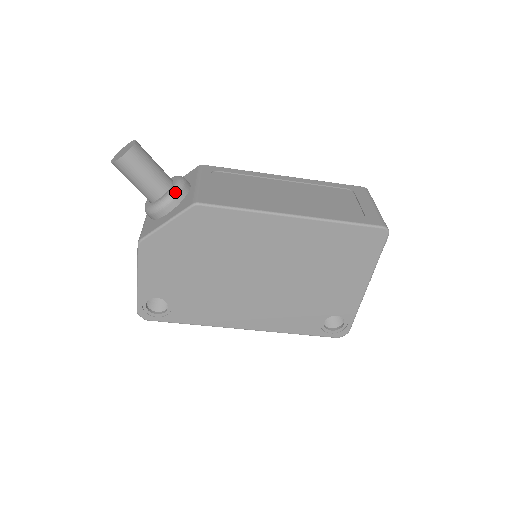
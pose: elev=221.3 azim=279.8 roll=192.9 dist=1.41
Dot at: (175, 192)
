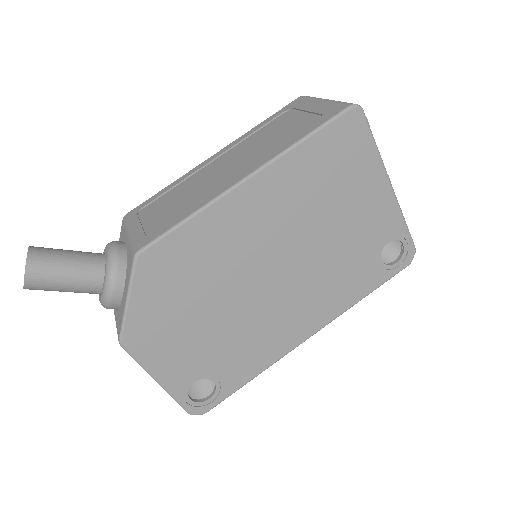
Dot at: (112, 262)
